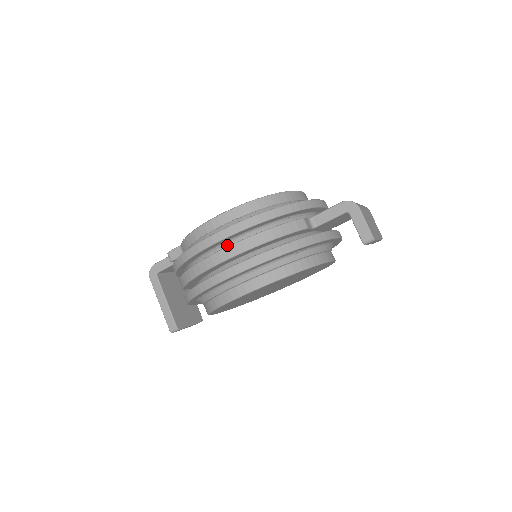
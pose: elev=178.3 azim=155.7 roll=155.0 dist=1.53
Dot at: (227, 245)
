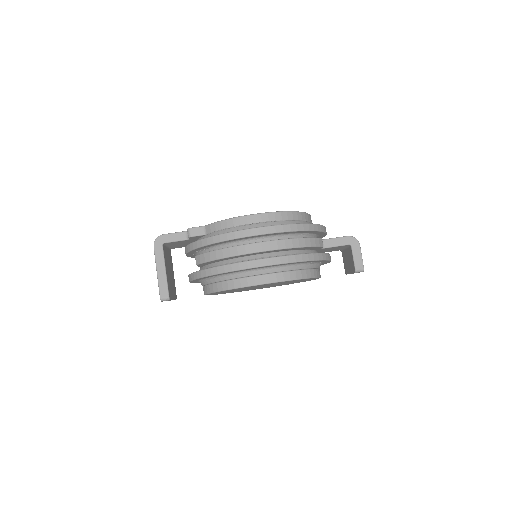
Dot at: (264, 239)
